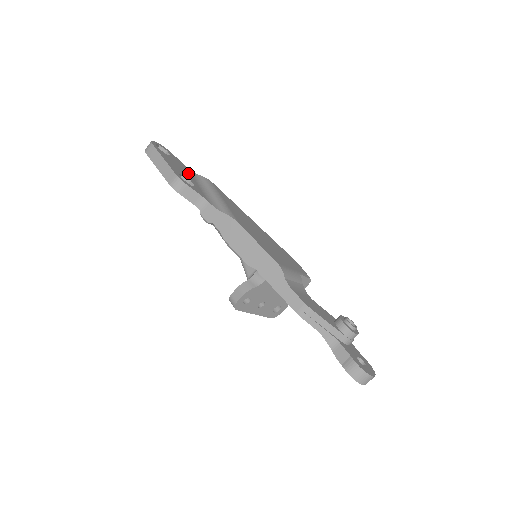
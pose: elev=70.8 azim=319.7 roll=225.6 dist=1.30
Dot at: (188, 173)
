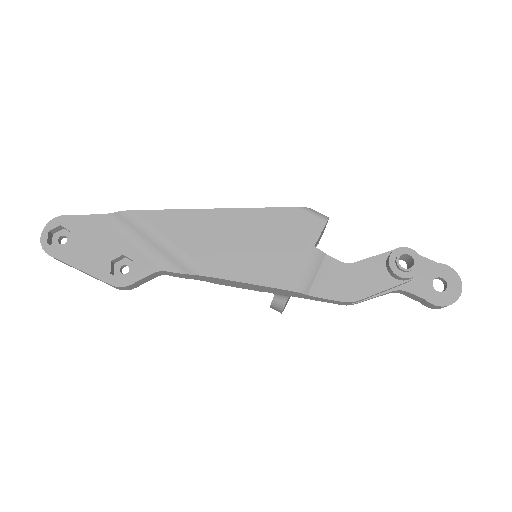
Dot at: (107, 234)
